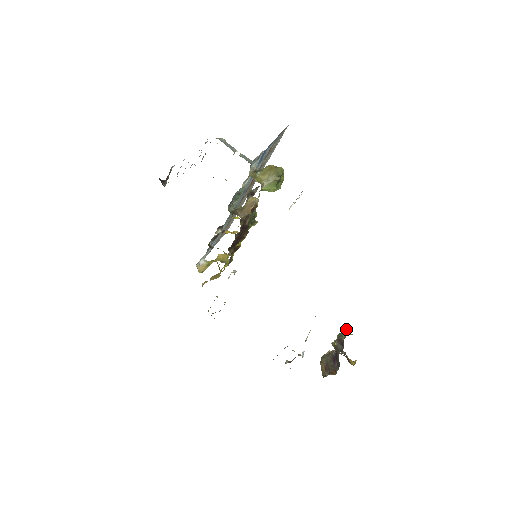
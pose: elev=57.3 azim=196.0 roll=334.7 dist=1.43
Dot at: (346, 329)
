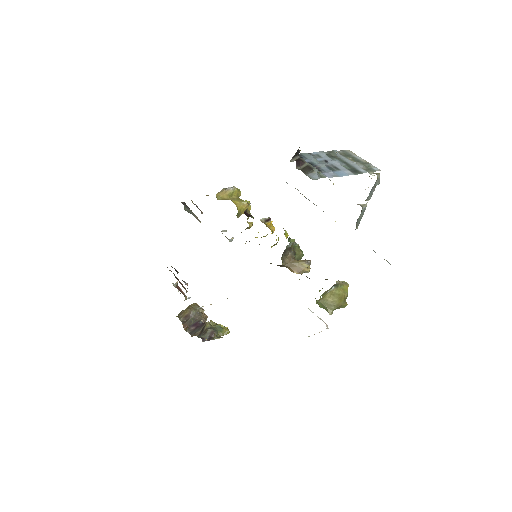
Dot at: (226, 332)
